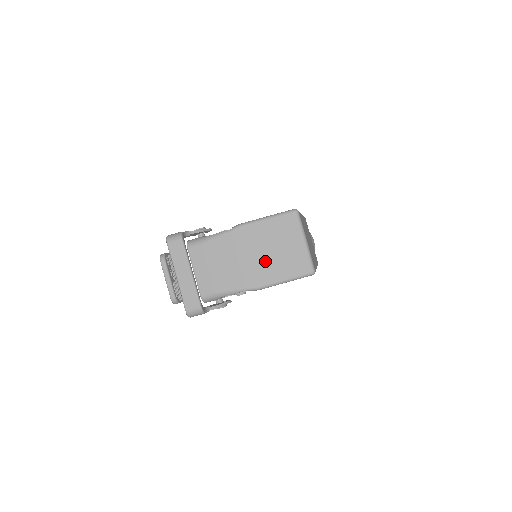
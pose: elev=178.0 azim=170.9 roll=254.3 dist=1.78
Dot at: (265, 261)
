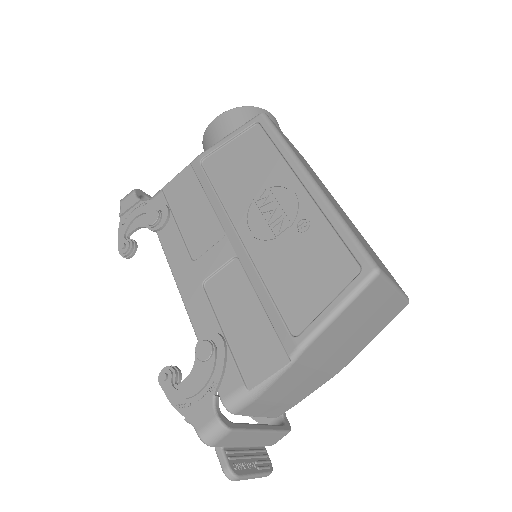
Dot at: (348, 346)
